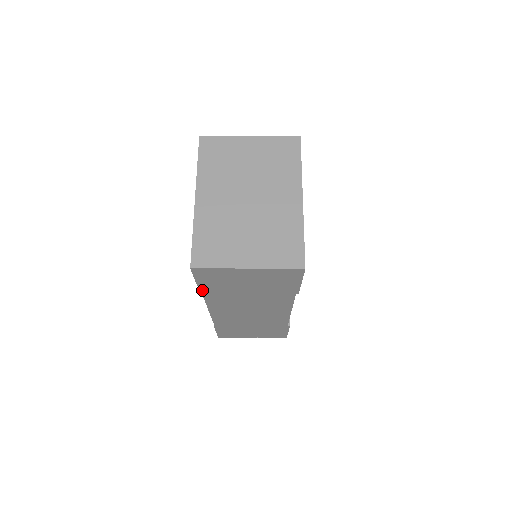
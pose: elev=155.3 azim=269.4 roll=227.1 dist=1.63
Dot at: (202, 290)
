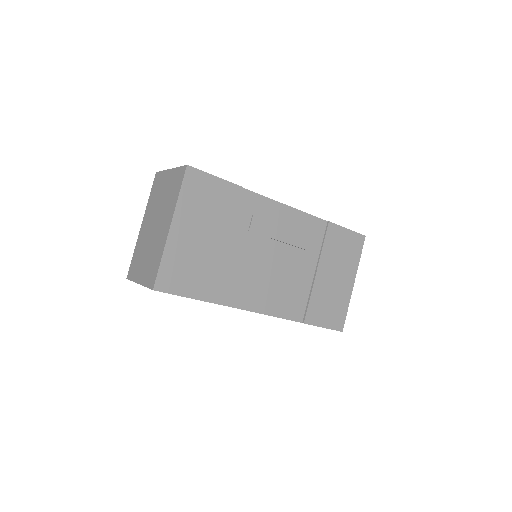
Dot at: occluded
